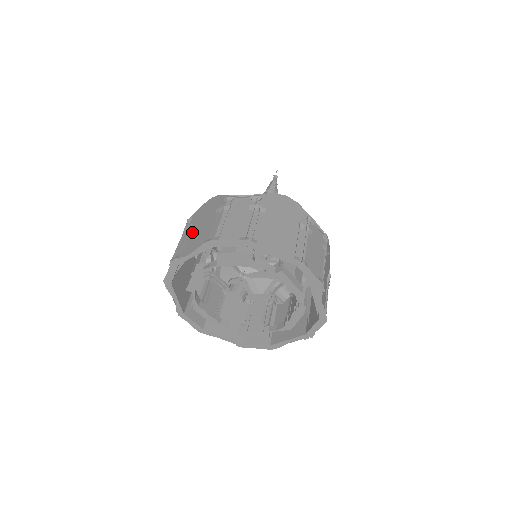
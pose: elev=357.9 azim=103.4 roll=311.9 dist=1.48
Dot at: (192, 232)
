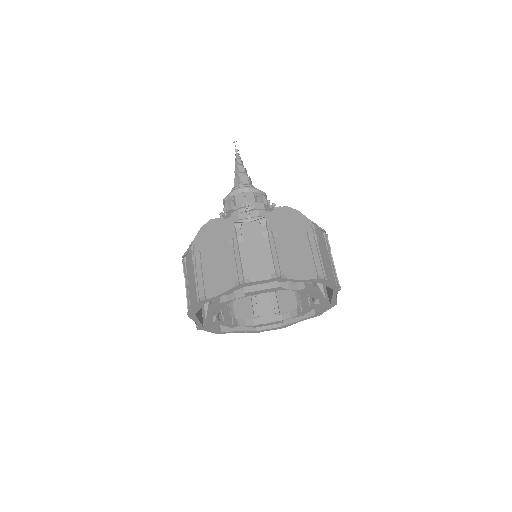
Dot at: occluded
